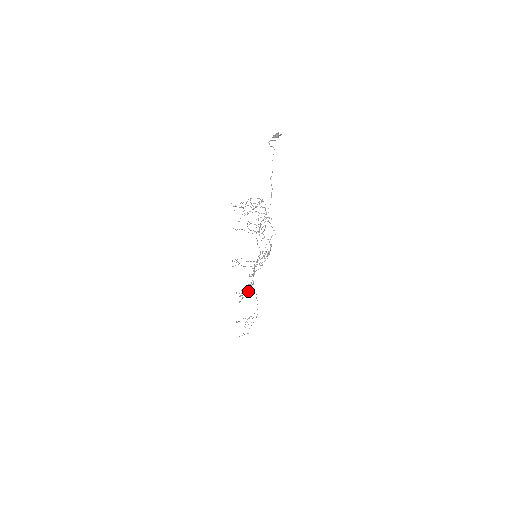
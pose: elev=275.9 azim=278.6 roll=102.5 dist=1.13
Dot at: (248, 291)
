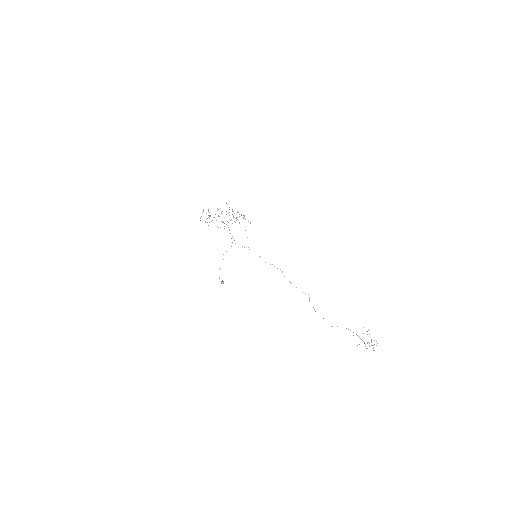
Dot at: occluded
